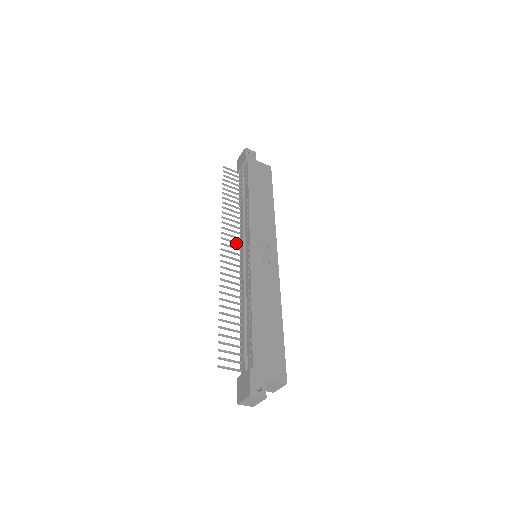
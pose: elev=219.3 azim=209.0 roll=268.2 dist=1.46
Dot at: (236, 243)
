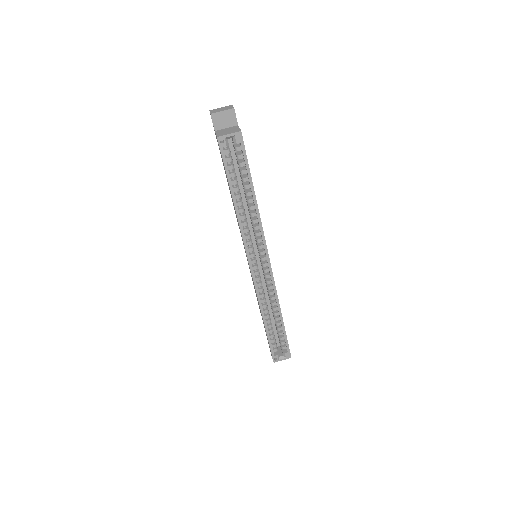
Dot at: occluded
